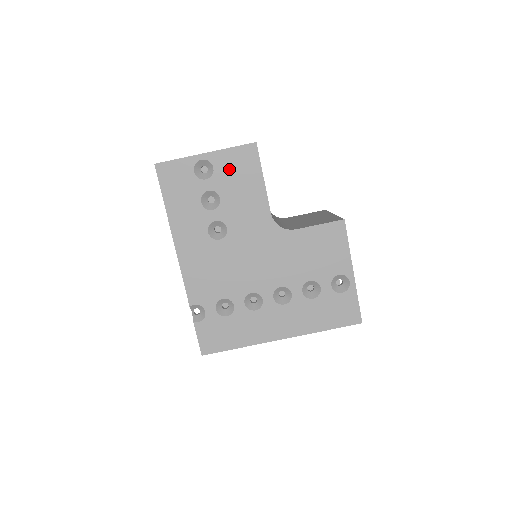
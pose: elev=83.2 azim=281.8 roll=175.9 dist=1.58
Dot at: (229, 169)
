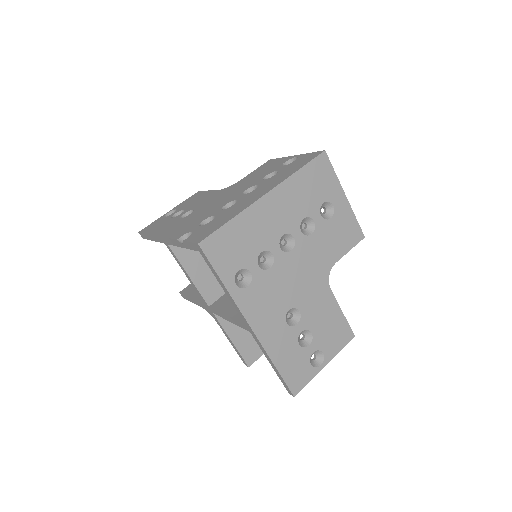
Dot at: (186, 203)
